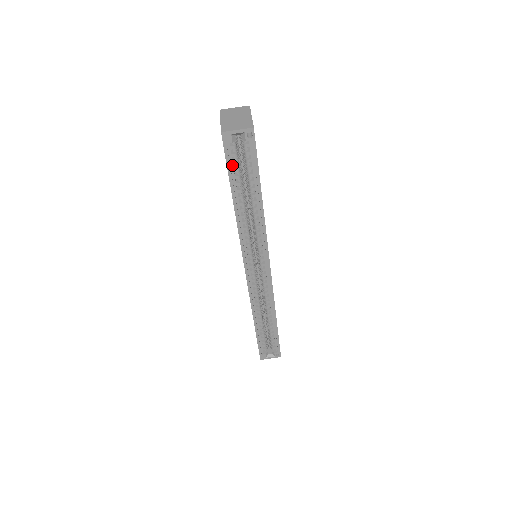
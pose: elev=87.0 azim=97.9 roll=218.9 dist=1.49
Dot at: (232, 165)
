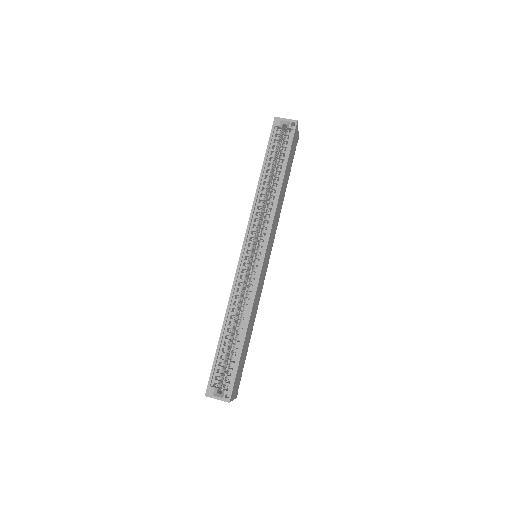
Dot at: (272, 145)
